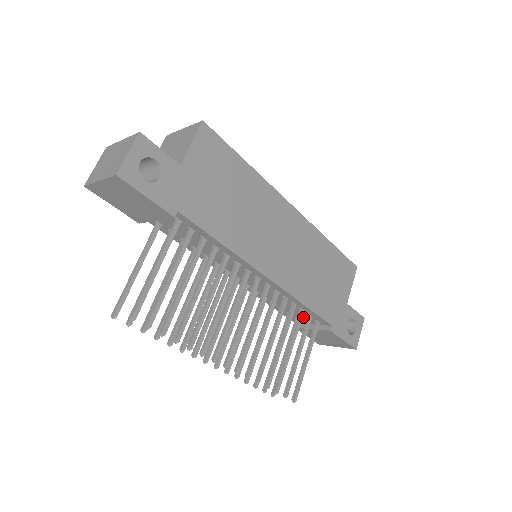
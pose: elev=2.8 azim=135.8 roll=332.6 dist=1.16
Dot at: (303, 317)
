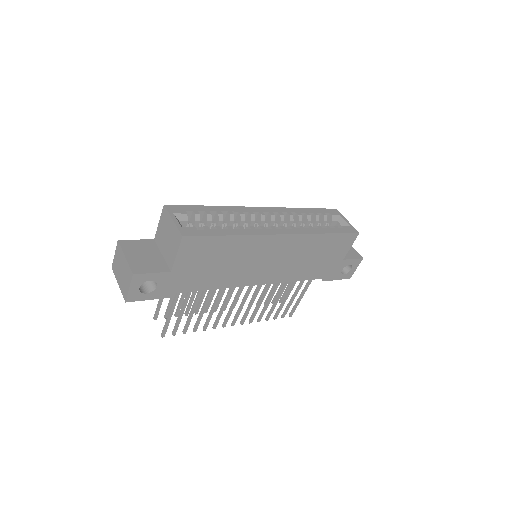
Dot at: occluded
